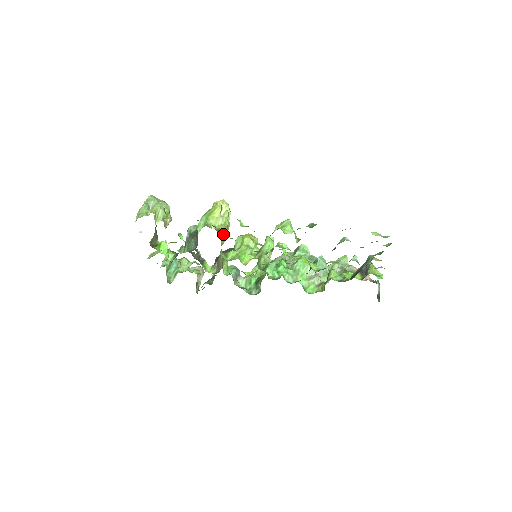
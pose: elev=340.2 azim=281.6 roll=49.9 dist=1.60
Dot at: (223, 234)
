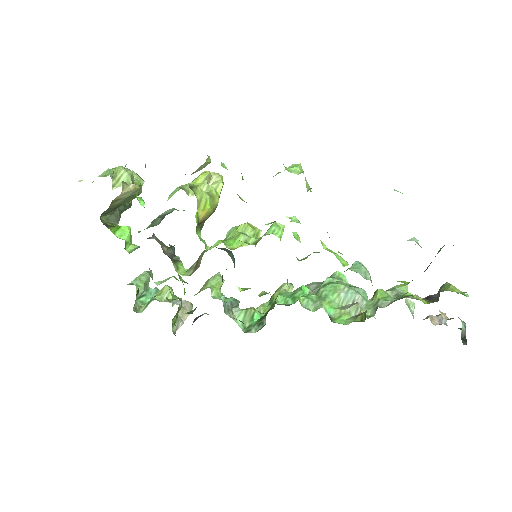
Dot at: (202, 200)
